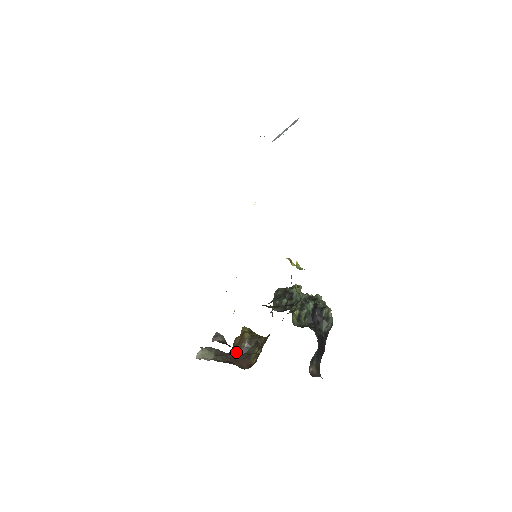
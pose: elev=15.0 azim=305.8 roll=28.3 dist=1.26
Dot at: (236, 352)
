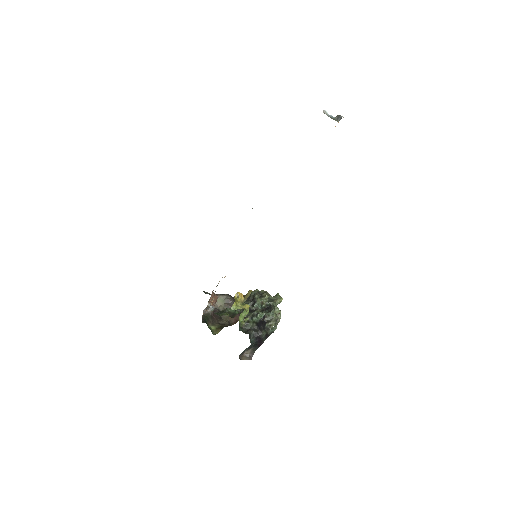
Dot at: occluded
